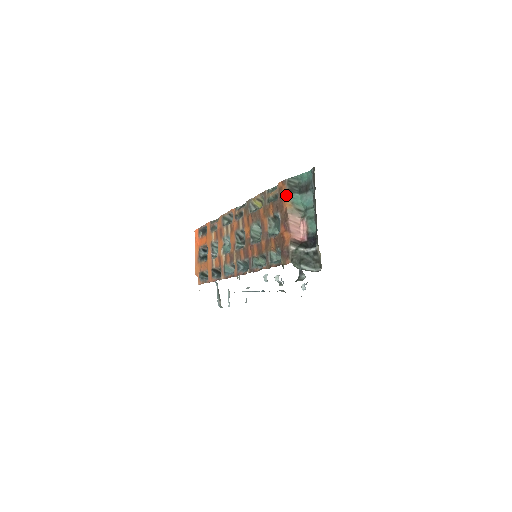
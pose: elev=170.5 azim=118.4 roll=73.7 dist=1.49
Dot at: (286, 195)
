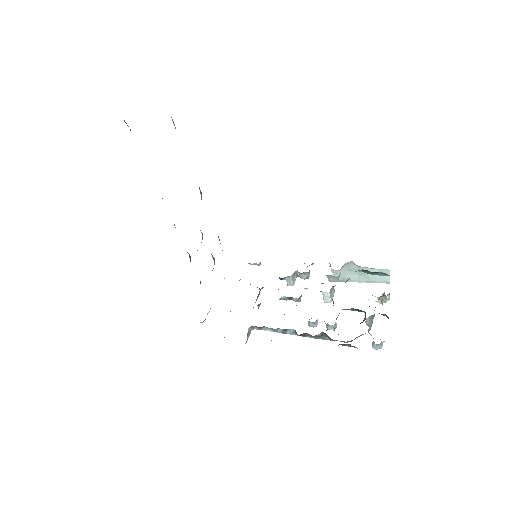
Dot at: occluded
